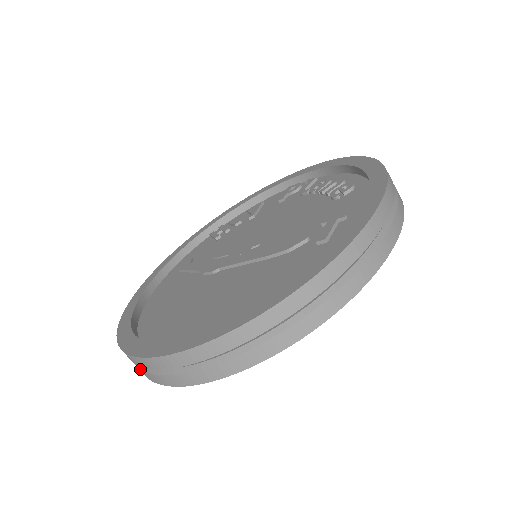
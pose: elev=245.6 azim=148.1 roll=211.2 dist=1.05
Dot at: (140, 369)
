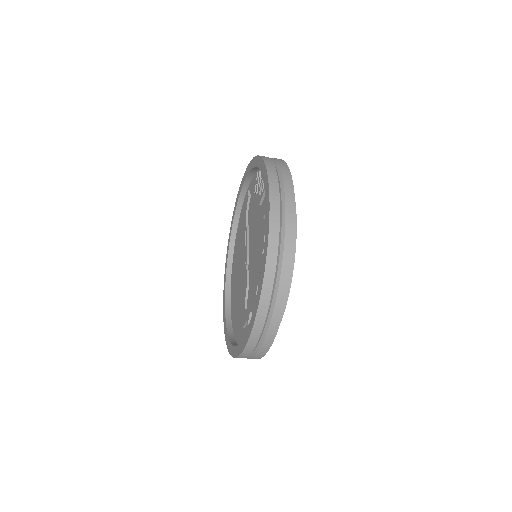
Dot at: occluded
